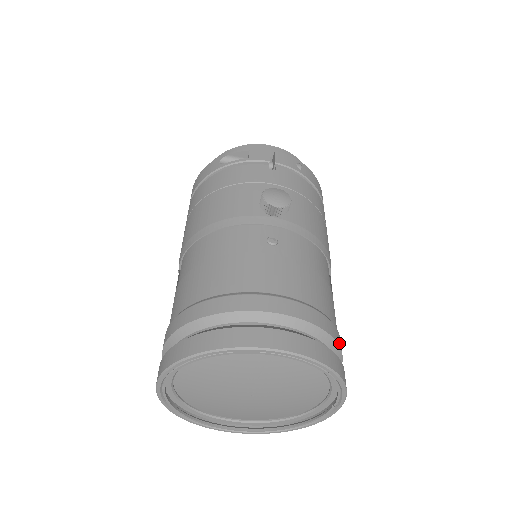
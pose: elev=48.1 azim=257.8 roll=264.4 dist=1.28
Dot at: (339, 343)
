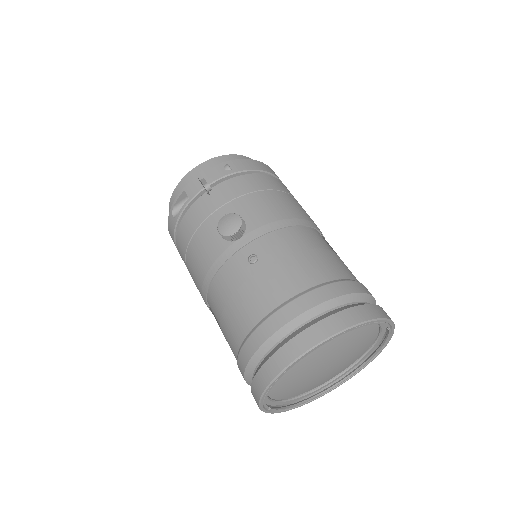
Dot at: (356, 290)
